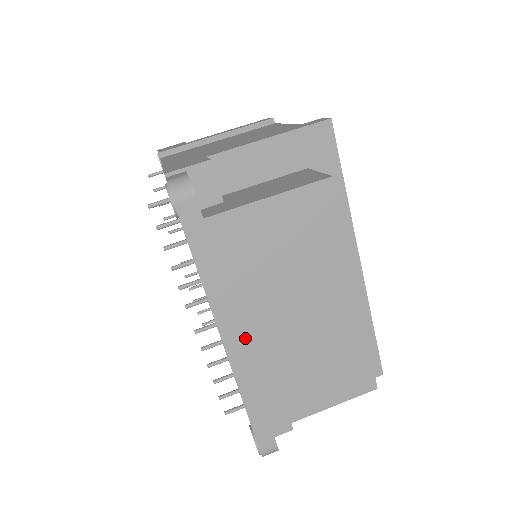
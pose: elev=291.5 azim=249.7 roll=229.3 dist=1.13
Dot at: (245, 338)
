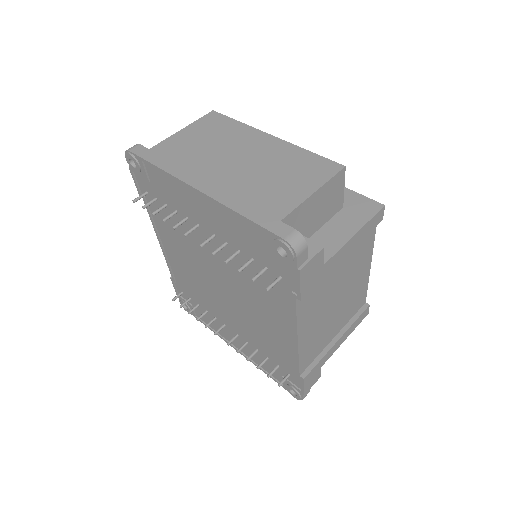
Dot at: (211, 181)
